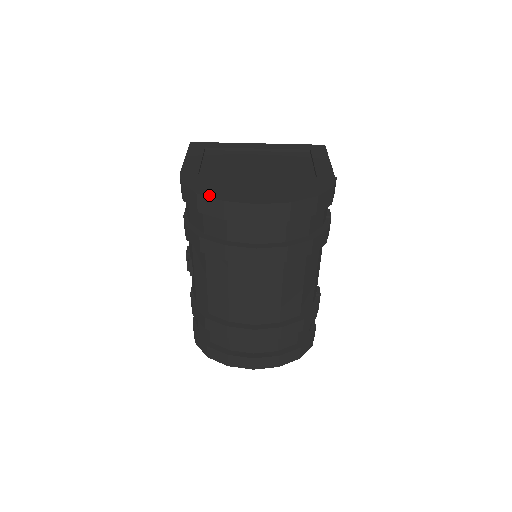
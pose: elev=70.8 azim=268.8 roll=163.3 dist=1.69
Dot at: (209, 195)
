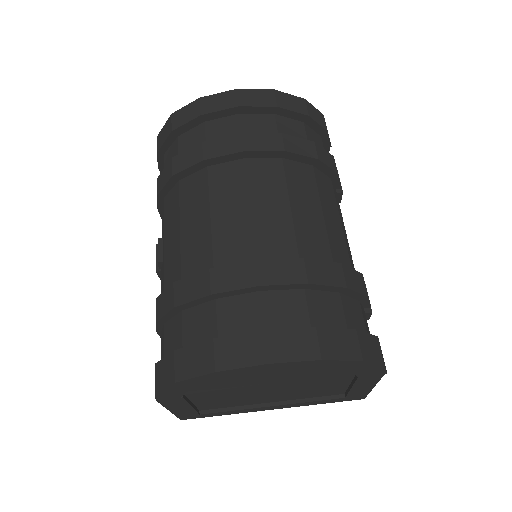
Dot at: (185, 109)
